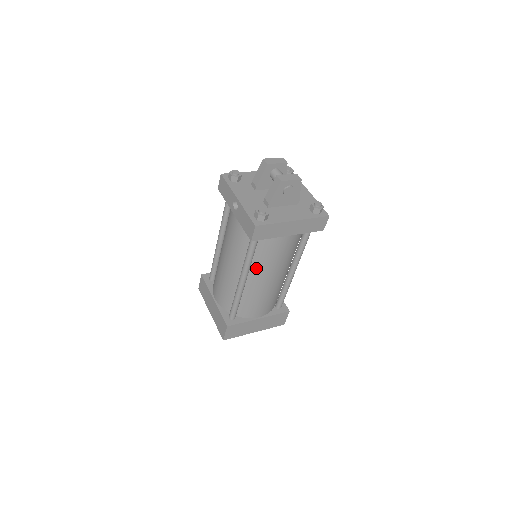
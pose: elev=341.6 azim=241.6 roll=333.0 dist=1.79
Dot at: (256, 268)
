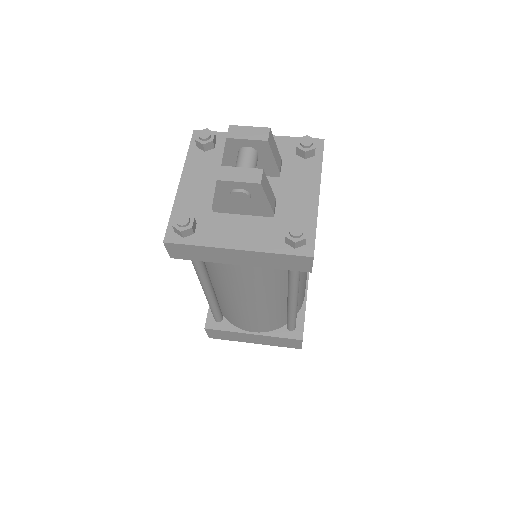
Dot at: (218, 283)
